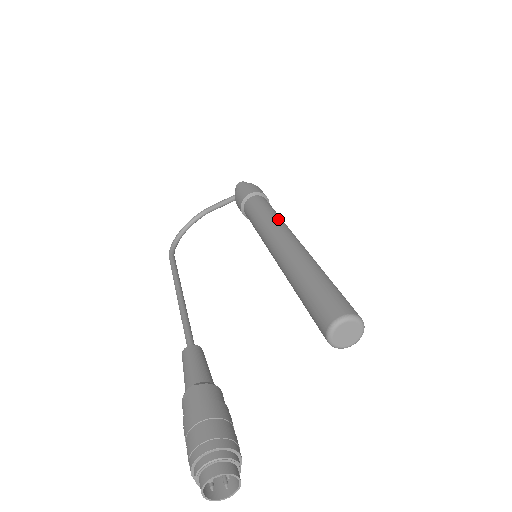
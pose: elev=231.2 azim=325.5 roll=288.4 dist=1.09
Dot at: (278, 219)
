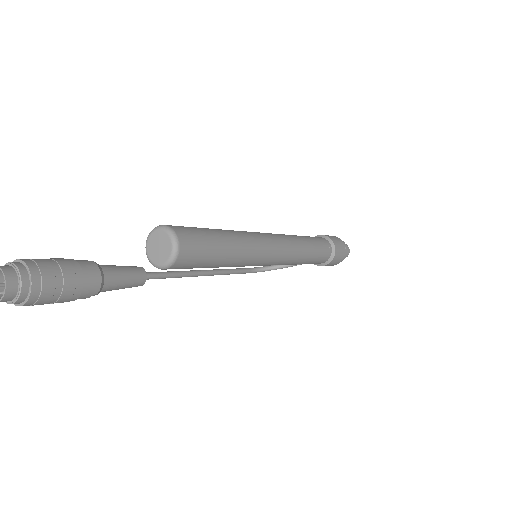
Dot at: (297, 238)
